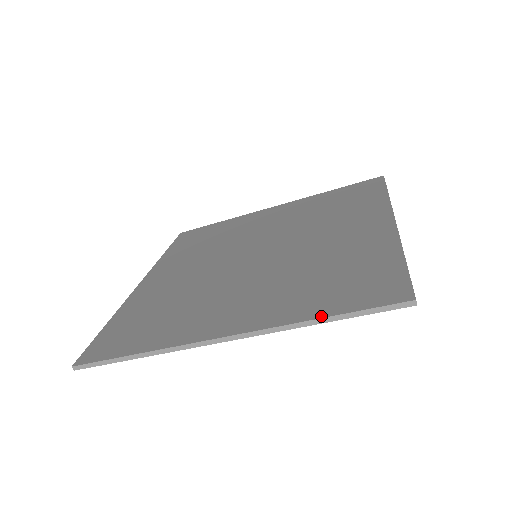
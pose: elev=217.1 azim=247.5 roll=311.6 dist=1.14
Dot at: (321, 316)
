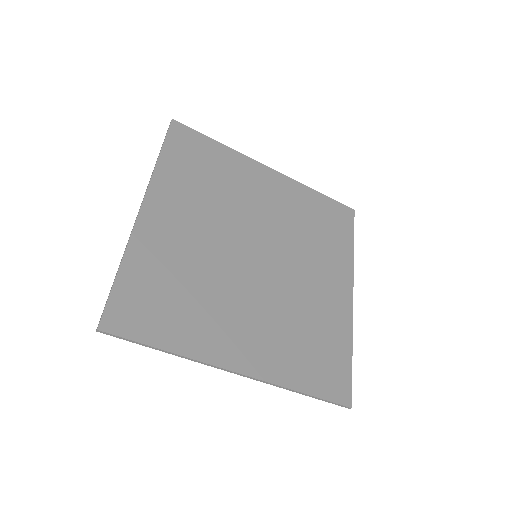
Dot at: (303, 391)
